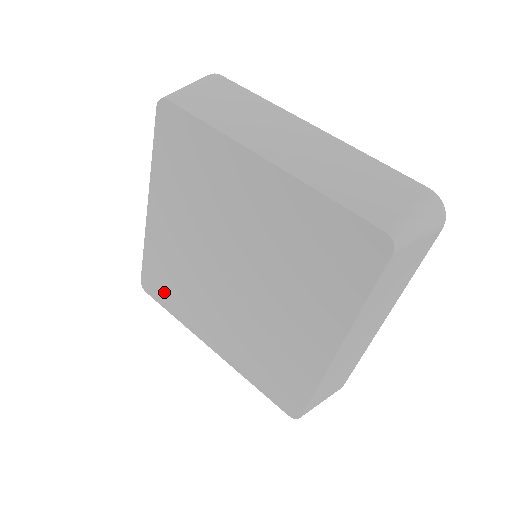
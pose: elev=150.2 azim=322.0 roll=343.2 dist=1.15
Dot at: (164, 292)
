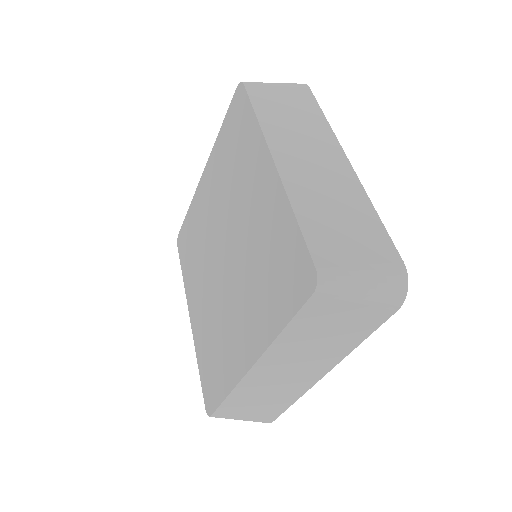
Dot at: (215, 381)
